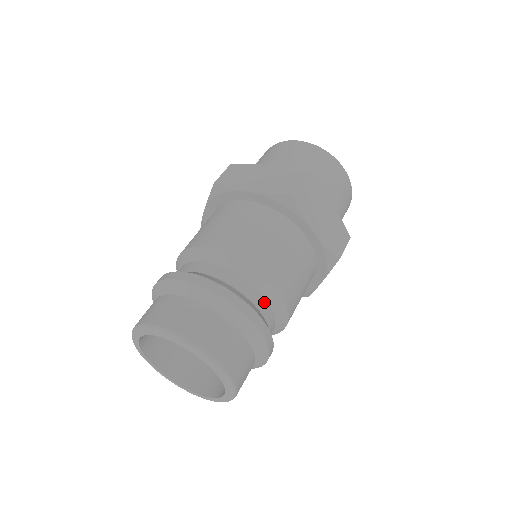
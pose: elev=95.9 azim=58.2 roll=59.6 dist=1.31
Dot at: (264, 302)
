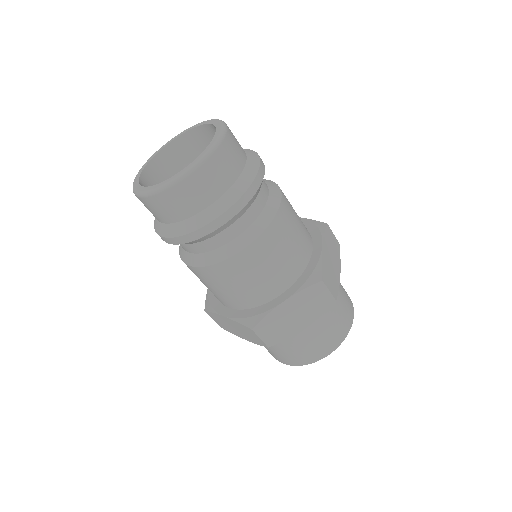
Dot at: (265, 199)
